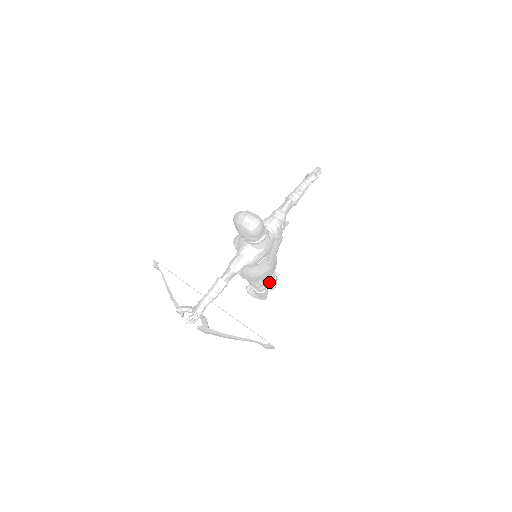
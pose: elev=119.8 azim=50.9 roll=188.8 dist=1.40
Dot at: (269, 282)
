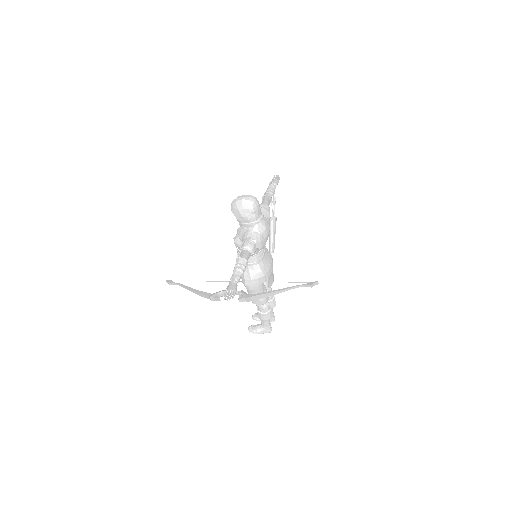
Dot at: (270, 304)
